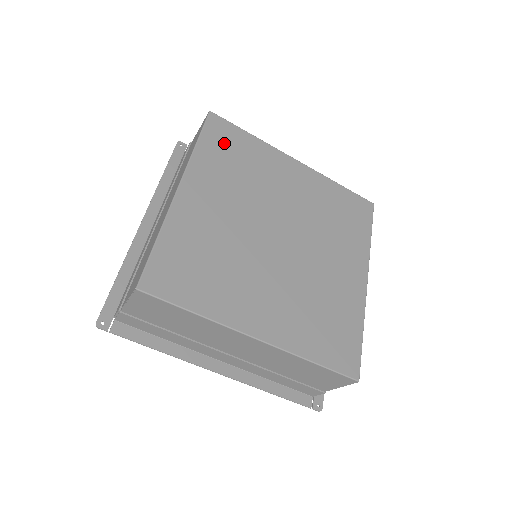
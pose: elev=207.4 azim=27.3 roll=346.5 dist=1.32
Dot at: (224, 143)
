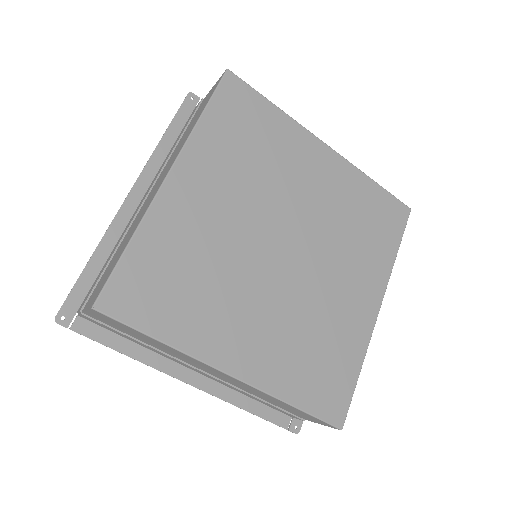
Dot at: (238, 116)
